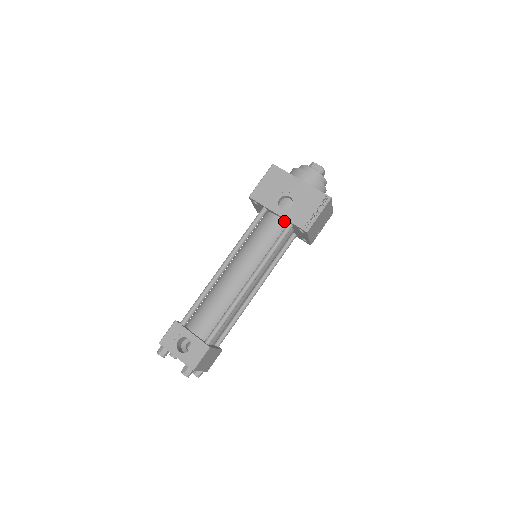
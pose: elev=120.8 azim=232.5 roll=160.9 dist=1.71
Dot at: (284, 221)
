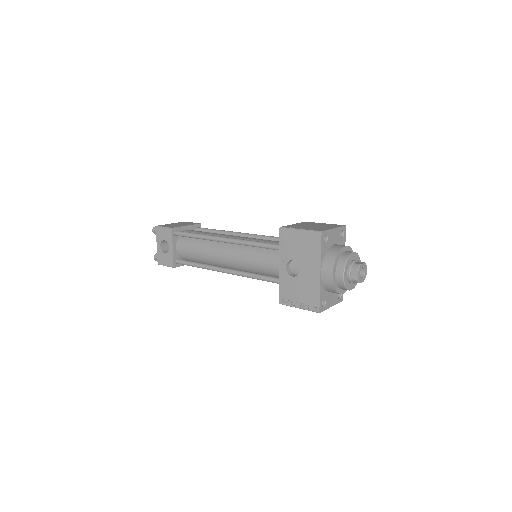
Dot at: occluded
